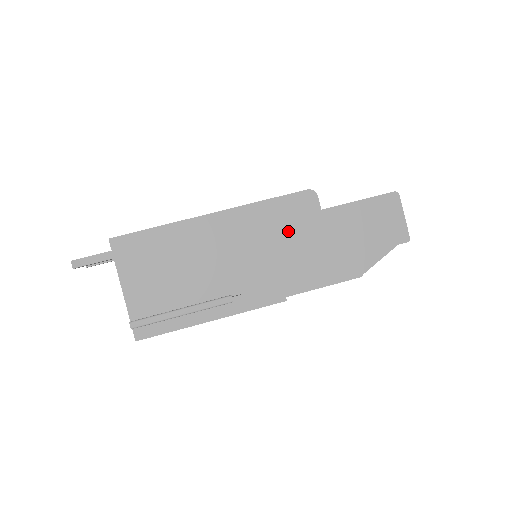
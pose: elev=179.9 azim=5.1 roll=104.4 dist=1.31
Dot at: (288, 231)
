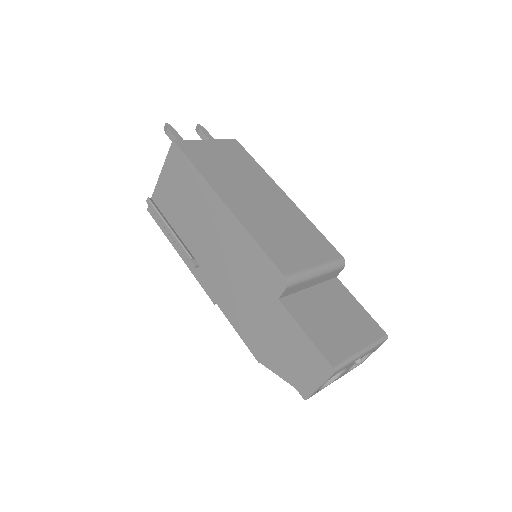
Dot at: (249, 277)
